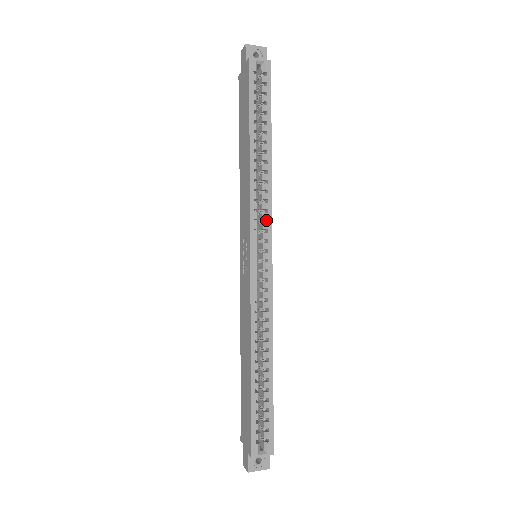
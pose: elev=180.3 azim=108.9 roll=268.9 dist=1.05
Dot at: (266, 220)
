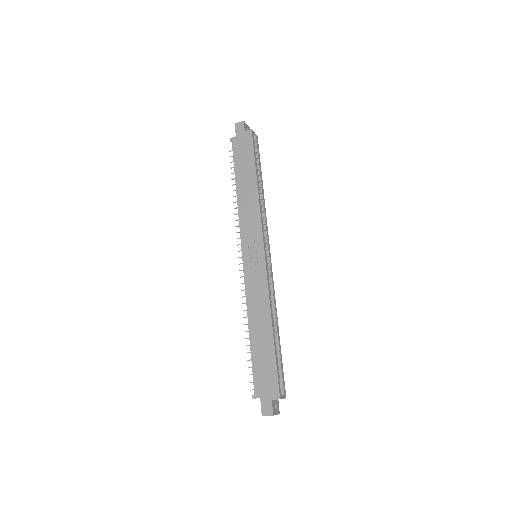
Dot at: (264, 232)
